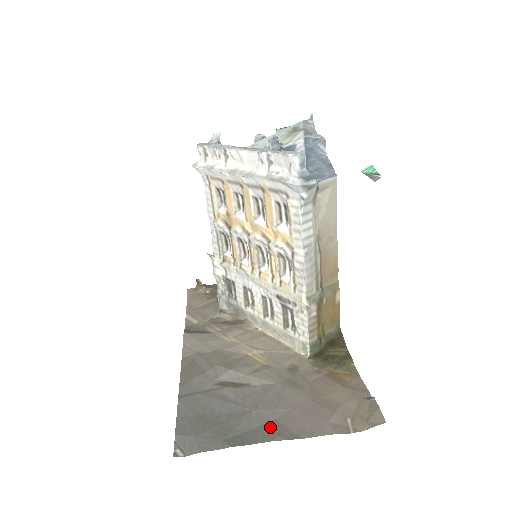
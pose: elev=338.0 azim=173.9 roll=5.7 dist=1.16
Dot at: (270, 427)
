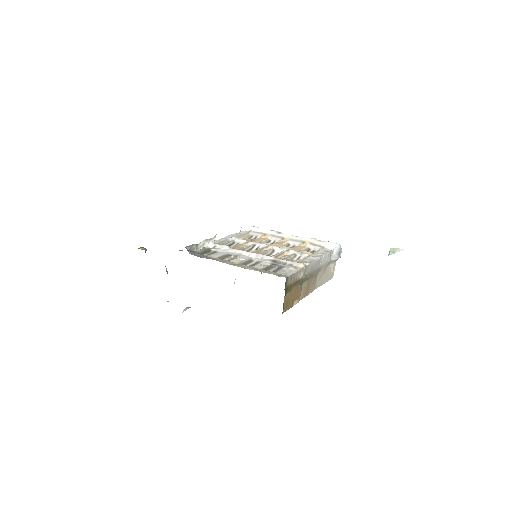
Dot at: occluded
